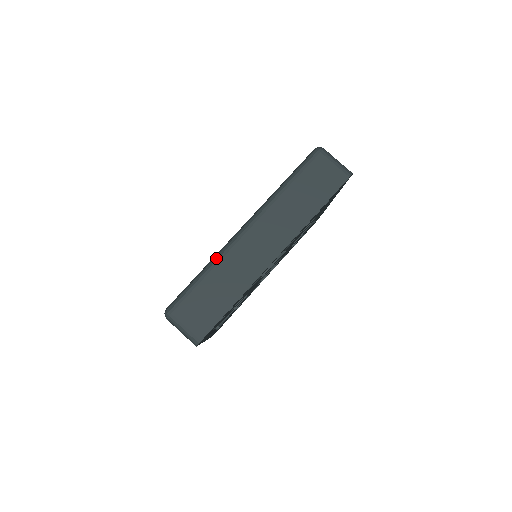
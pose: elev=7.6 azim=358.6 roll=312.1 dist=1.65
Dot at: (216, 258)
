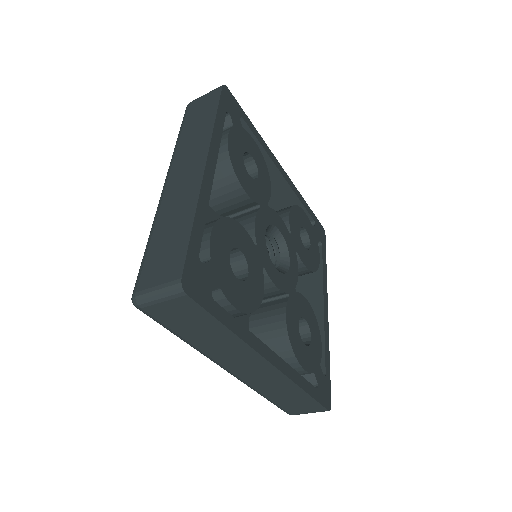
Dot at: occluded
